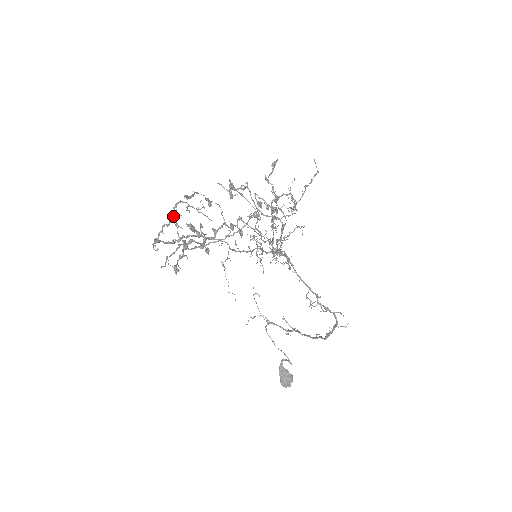
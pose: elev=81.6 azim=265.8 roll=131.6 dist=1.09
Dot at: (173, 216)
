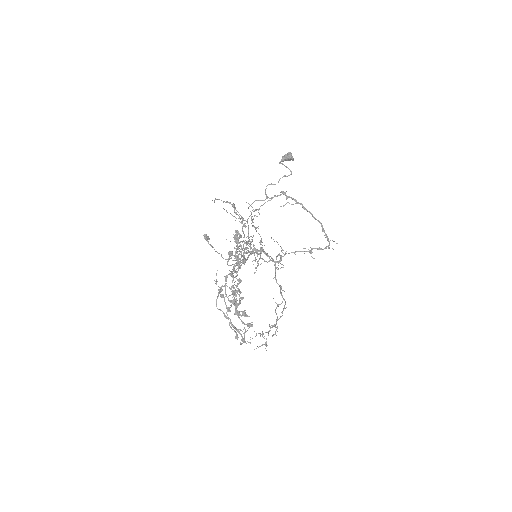
Dot at: occluded
